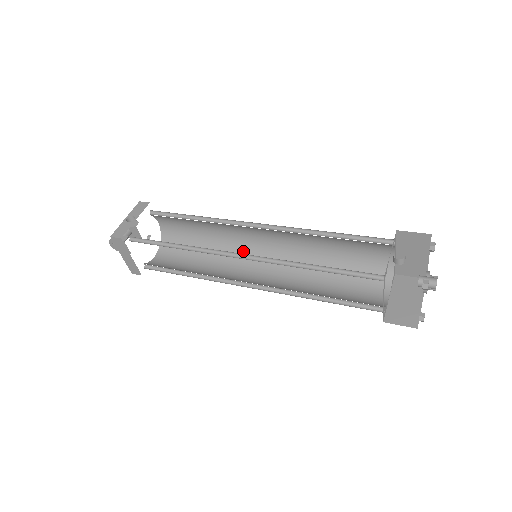
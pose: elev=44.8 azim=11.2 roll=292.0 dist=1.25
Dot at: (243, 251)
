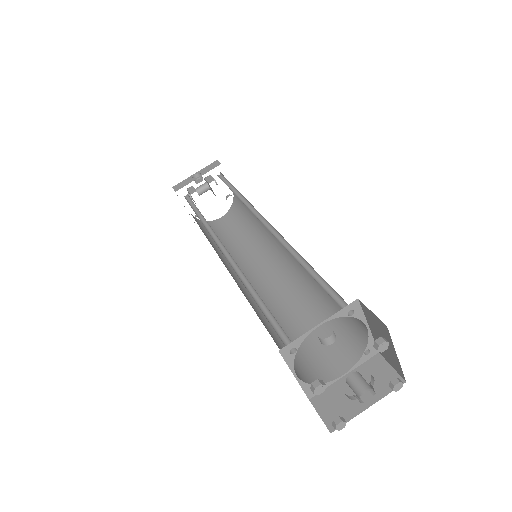
Dot at: (270, 245)
